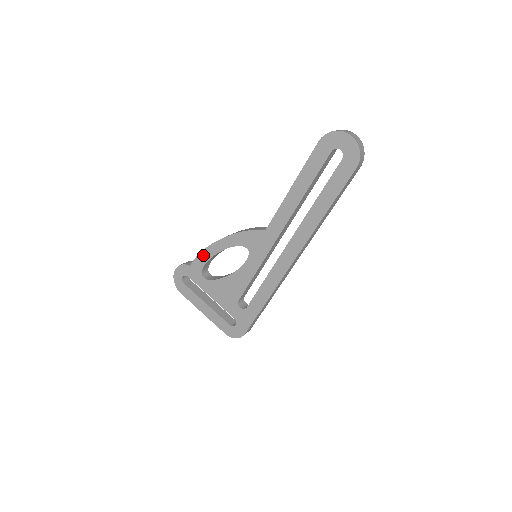
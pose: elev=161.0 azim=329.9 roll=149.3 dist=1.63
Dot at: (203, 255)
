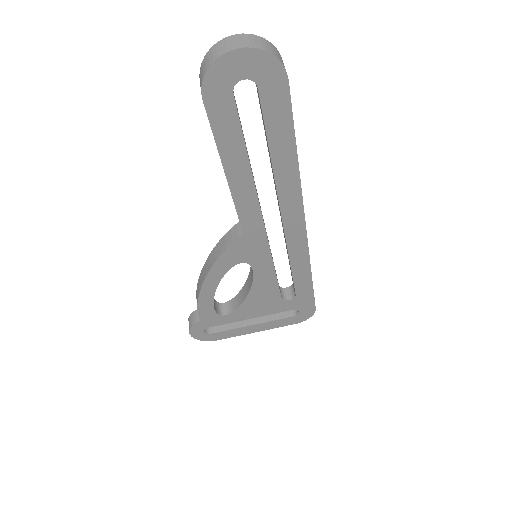
Dot at: (202, 305)
